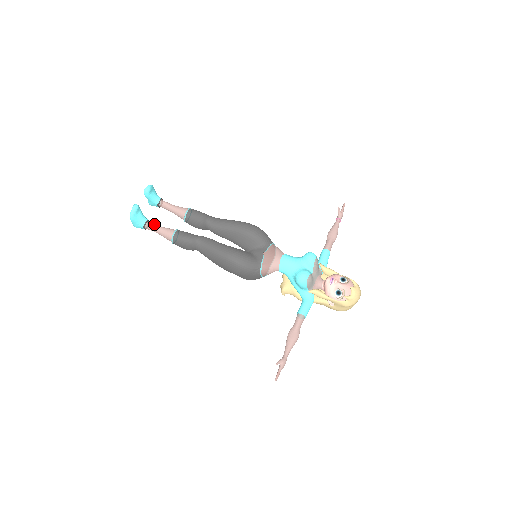
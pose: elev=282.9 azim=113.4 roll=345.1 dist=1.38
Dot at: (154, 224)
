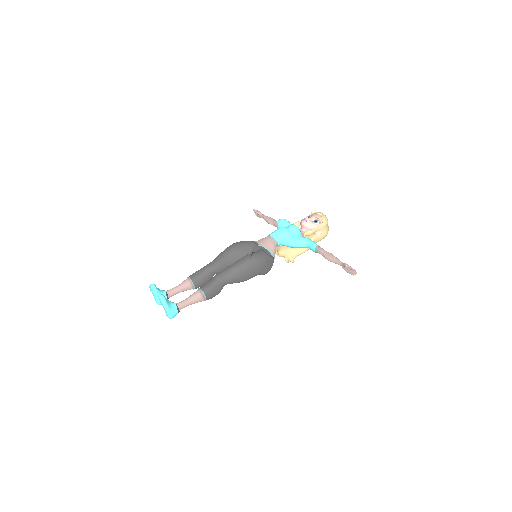
Dot at: (181, 302)
